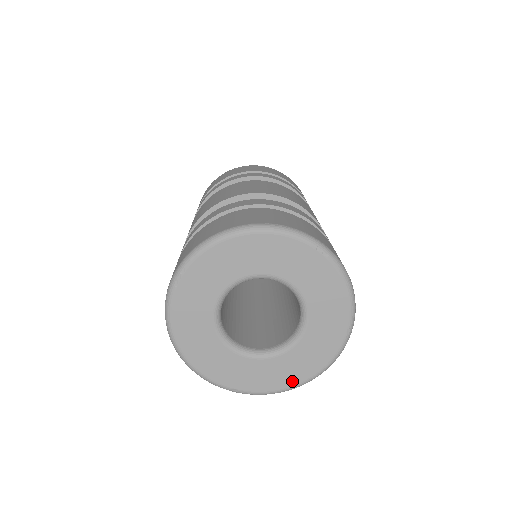
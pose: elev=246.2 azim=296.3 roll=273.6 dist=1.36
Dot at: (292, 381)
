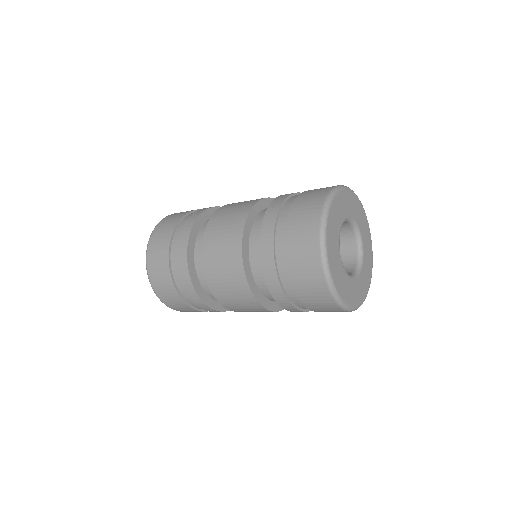
Dot at: (348, 300)
